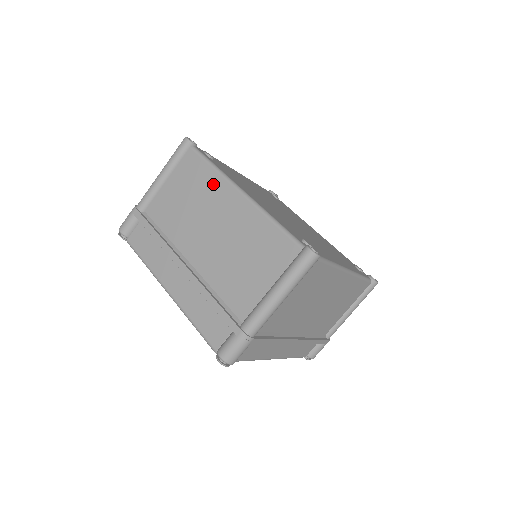
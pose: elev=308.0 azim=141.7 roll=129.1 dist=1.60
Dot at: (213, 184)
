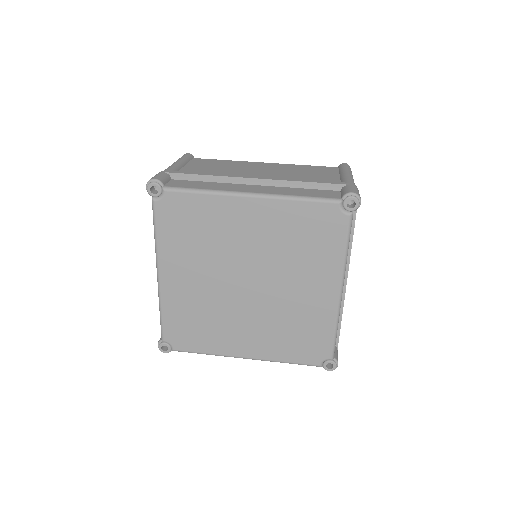
Dot at: (235, 163)
